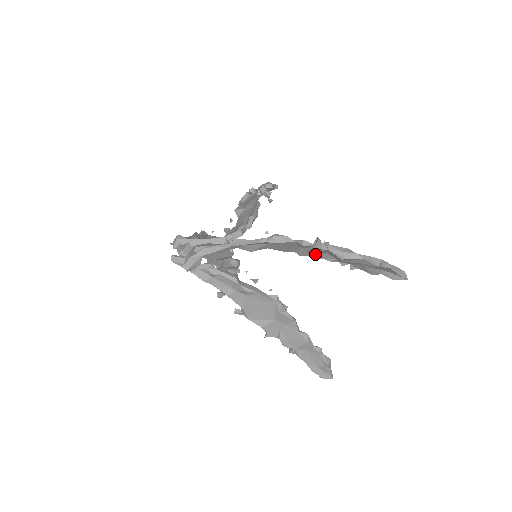
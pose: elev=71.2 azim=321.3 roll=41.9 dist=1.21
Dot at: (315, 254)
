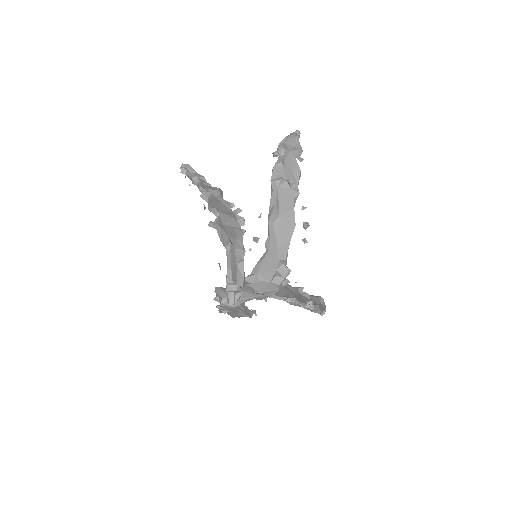
Dot at: occluded
